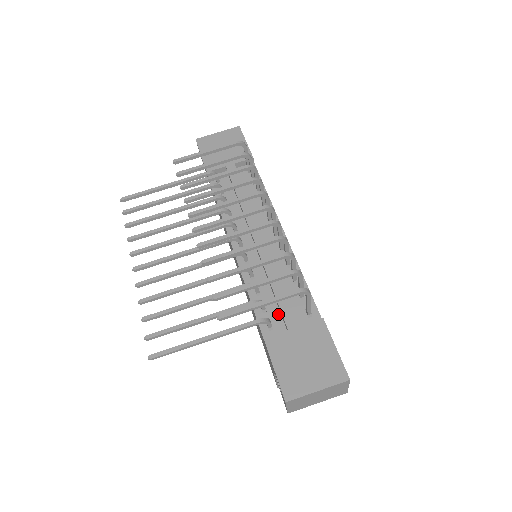
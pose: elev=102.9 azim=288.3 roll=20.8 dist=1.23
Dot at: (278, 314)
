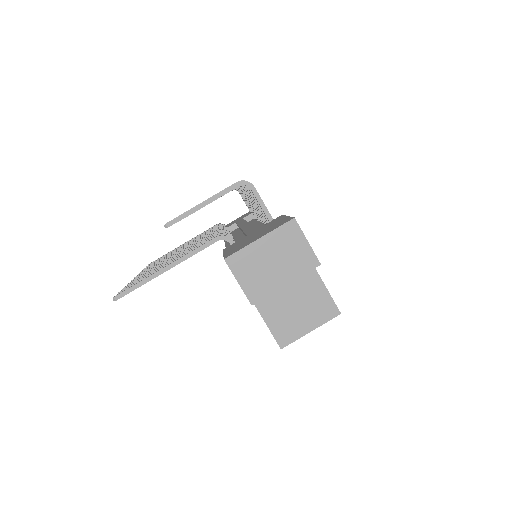
Dot at: occluded
